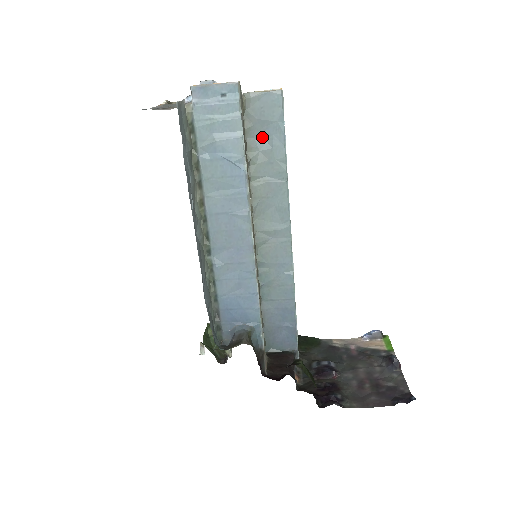
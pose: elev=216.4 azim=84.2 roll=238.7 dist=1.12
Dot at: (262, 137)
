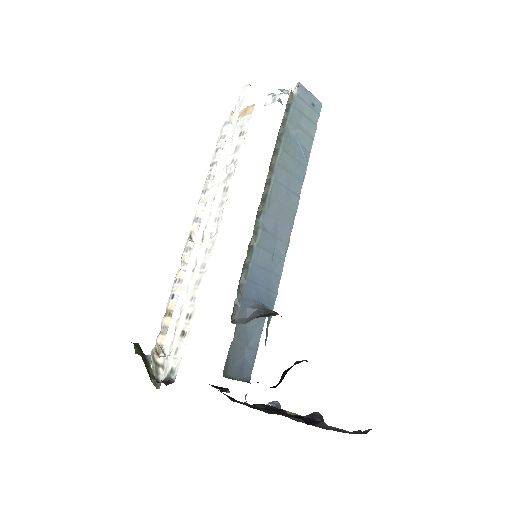
Dot at: occluded
